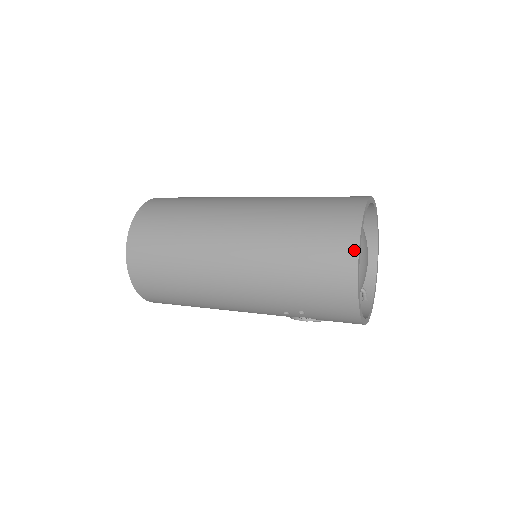
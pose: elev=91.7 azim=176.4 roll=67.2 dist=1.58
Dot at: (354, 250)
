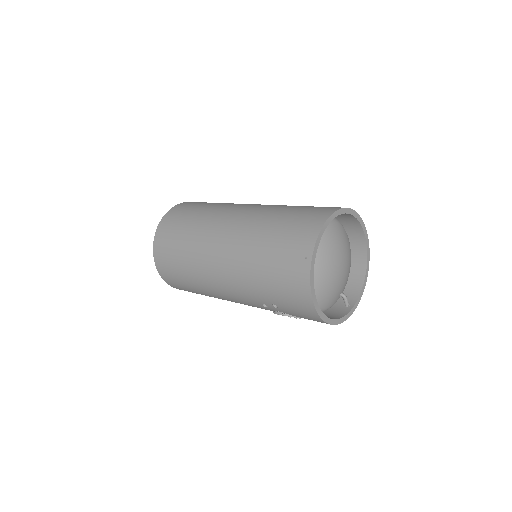
Dot at: (309, 252)
